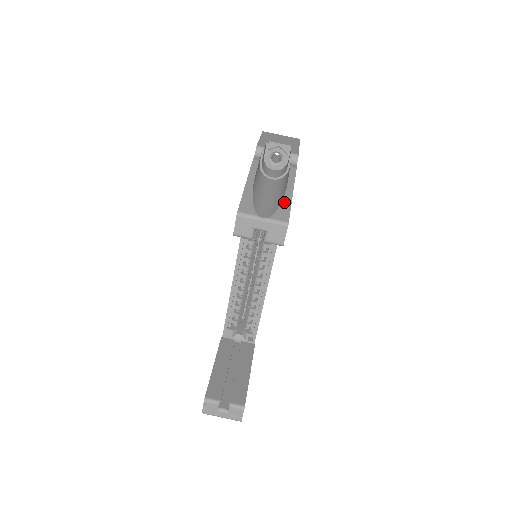
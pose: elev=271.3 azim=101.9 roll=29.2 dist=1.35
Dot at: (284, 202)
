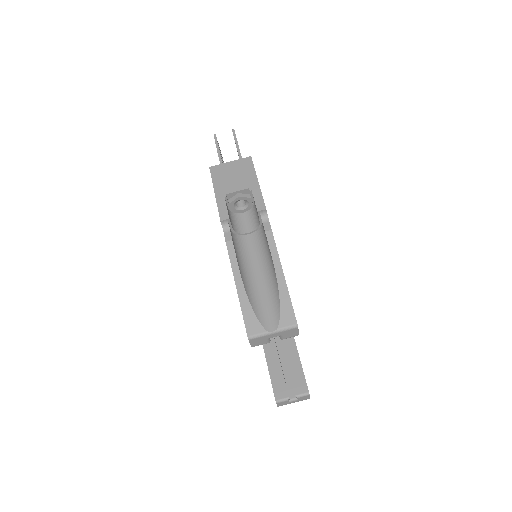
Dot at: (282, 295)
